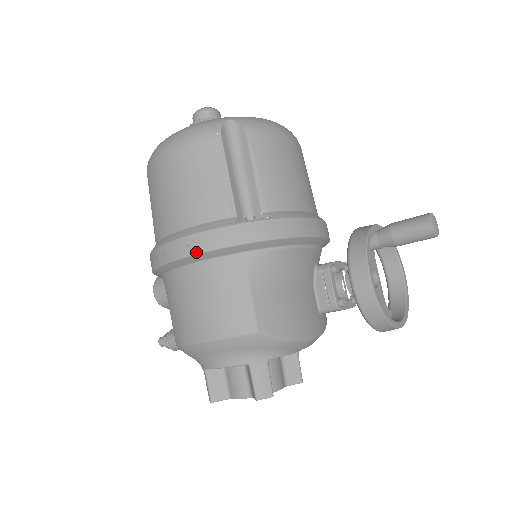
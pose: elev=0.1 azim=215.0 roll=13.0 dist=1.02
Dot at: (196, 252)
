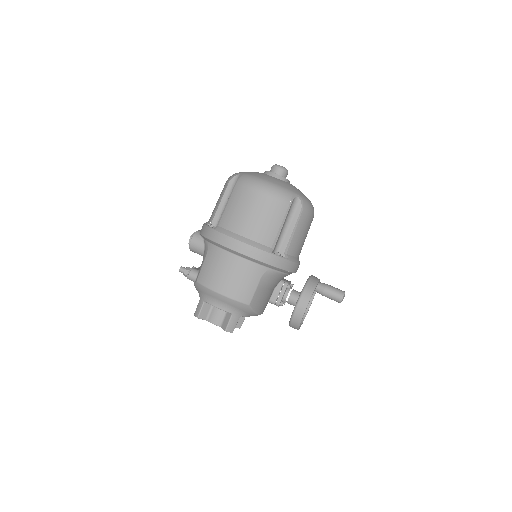
Dot at: (247, 255)
